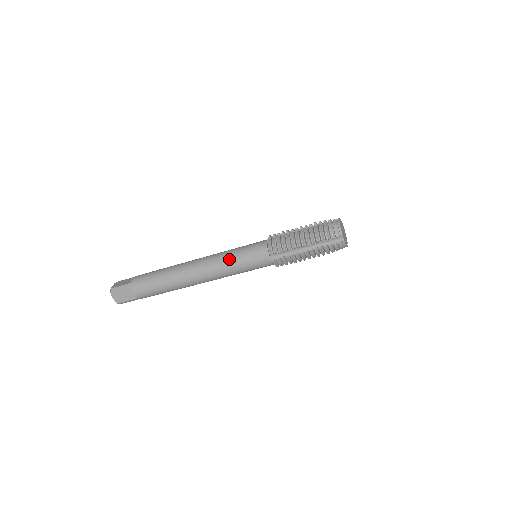
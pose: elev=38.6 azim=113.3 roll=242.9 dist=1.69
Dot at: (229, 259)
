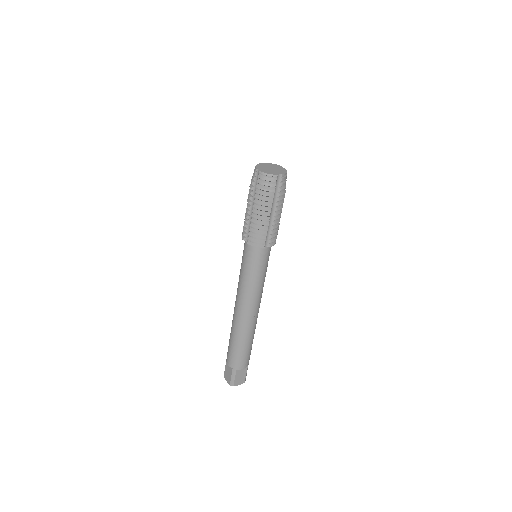
Dot at: occluded
